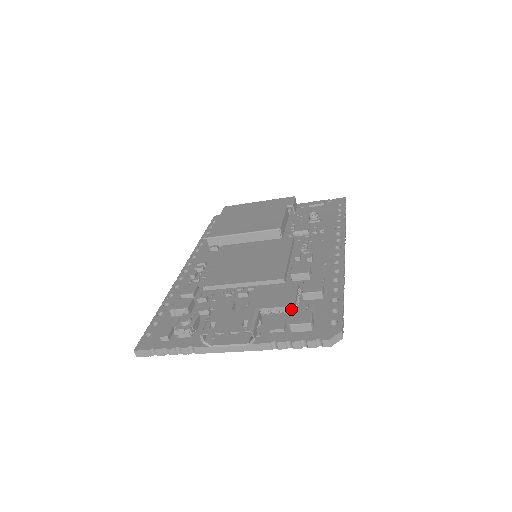
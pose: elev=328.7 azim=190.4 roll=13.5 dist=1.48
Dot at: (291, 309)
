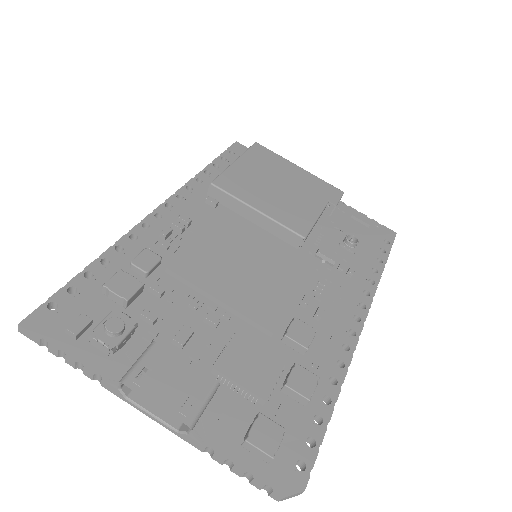
Dot at: (259, 400)
